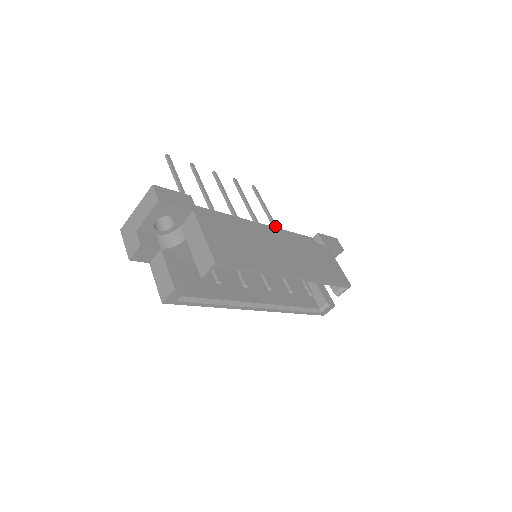
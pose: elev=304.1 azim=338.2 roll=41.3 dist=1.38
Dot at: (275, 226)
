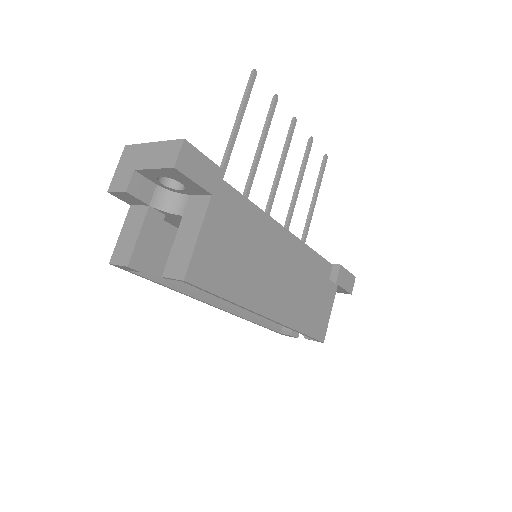
Dot at: (309, 220)
